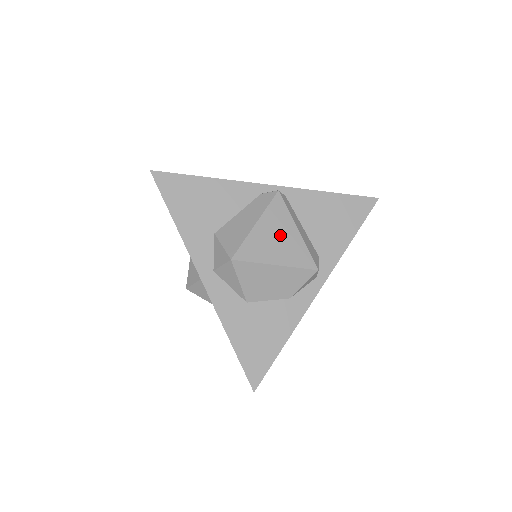
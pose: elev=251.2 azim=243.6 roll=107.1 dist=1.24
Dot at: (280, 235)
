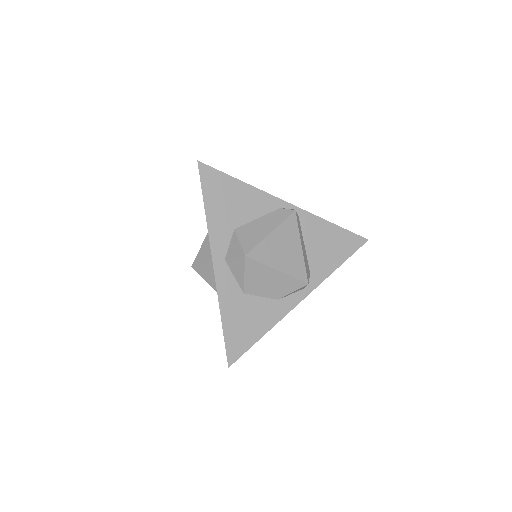
Dot at: (287, 247)
